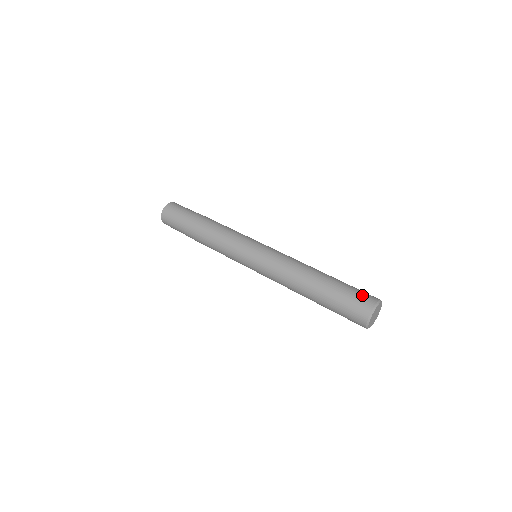
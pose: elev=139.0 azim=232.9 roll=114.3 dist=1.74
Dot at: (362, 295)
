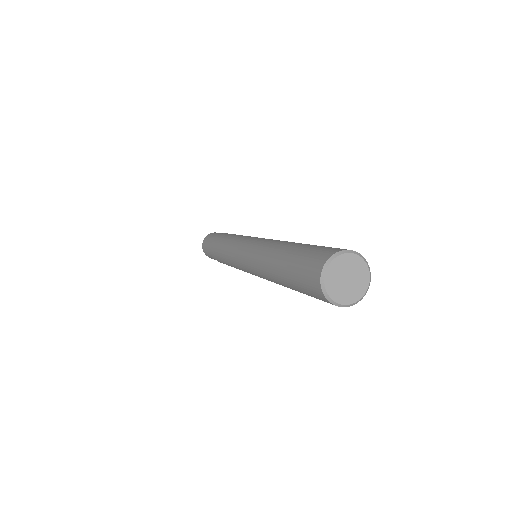
Dot at: (313, 257)
